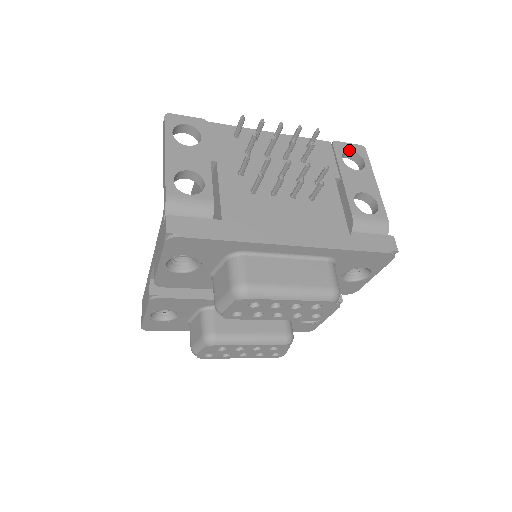
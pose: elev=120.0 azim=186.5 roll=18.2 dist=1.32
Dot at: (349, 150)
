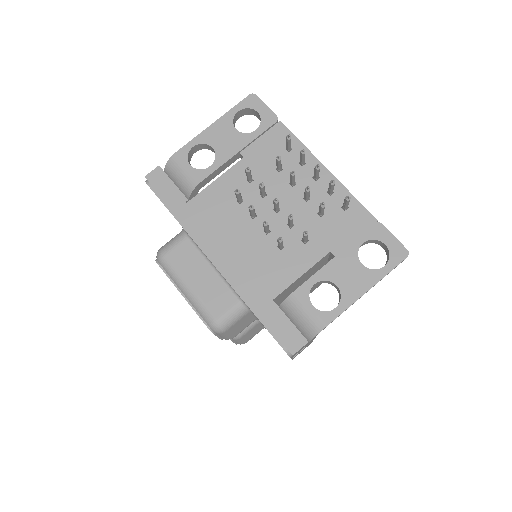
Dot at: (384, 243)
